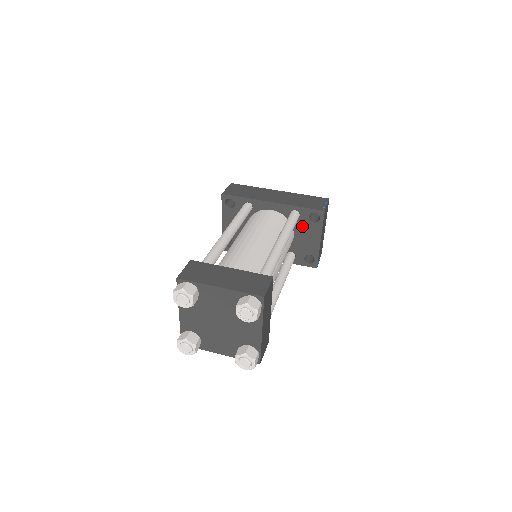
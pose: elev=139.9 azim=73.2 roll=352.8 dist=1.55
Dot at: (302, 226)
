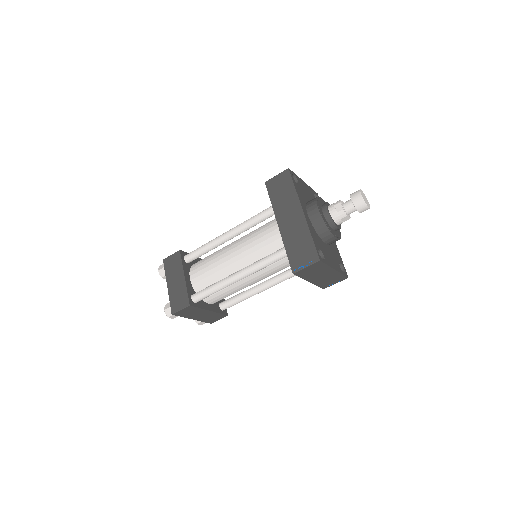
Dot at: occluded
